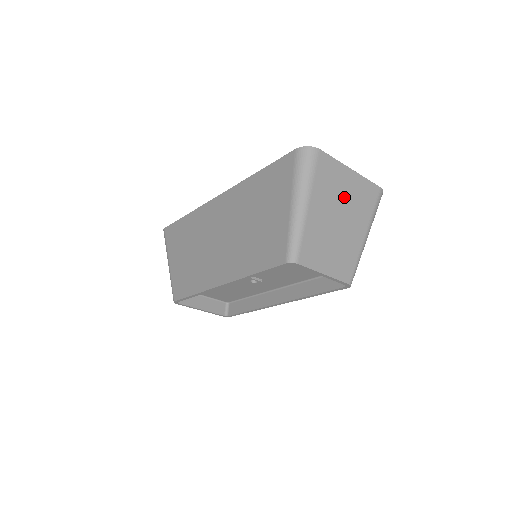
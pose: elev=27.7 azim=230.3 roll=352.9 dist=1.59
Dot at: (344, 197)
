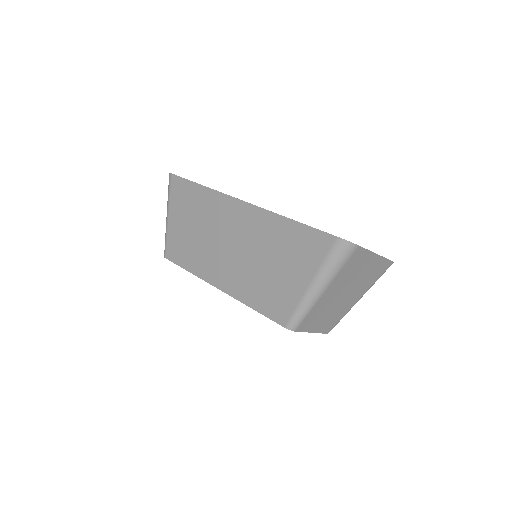
Dot at: (359, 276)
